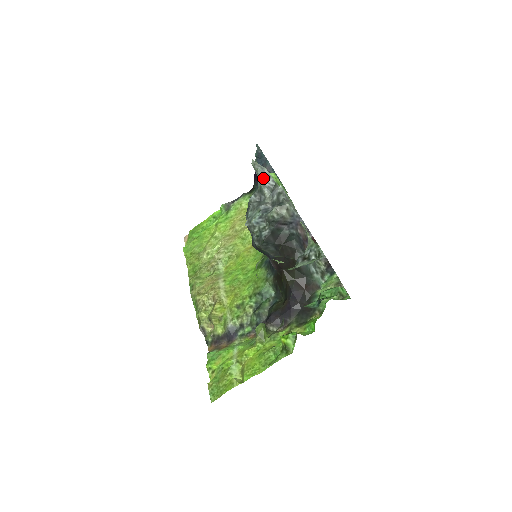
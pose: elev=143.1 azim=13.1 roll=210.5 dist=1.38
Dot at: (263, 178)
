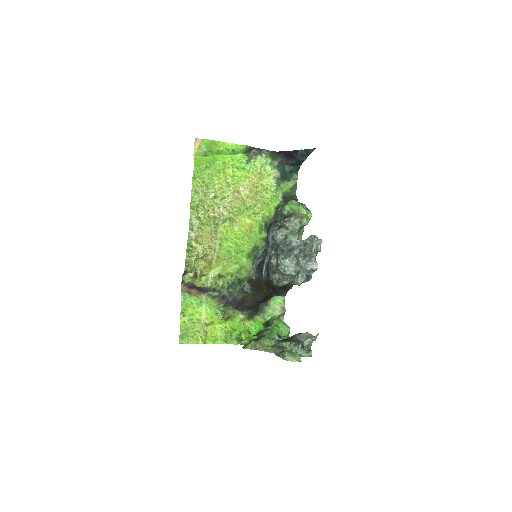
Dot at: occluded
